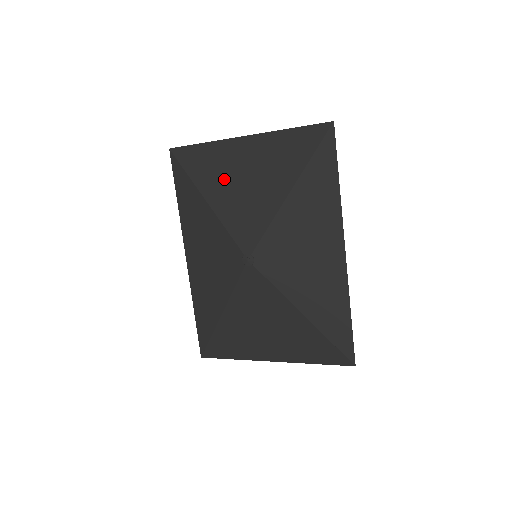
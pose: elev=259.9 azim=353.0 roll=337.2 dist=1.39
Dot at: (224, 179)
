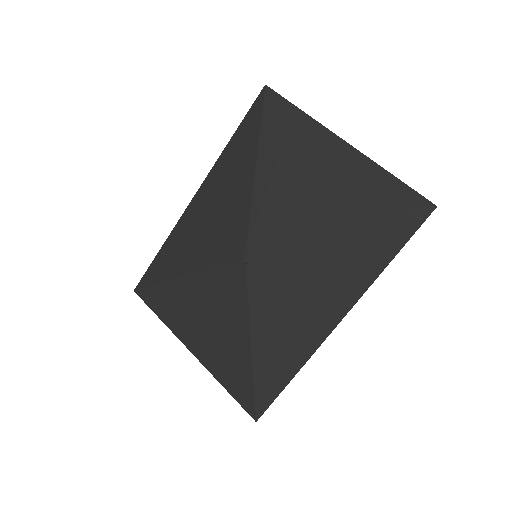
Dot at: (290, 162)
